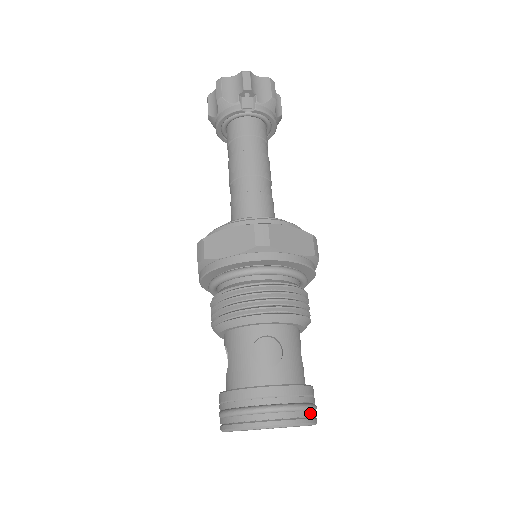
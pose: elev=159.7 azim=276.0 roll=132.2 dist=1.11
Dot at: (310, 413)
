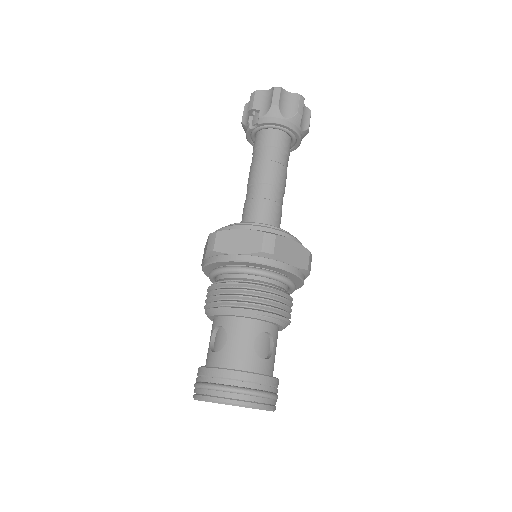
Dot at: (235, 395)
